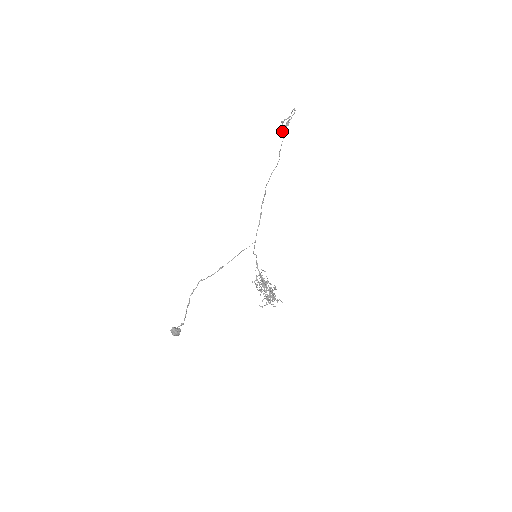
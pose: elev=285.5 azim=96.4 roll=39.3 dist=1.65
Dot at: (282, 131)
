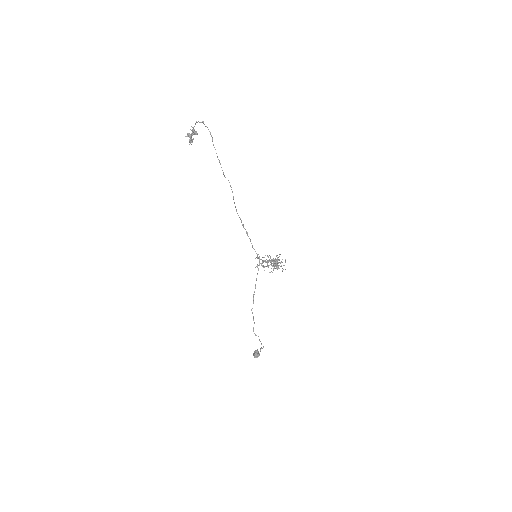
Dot at: (192, 142)
